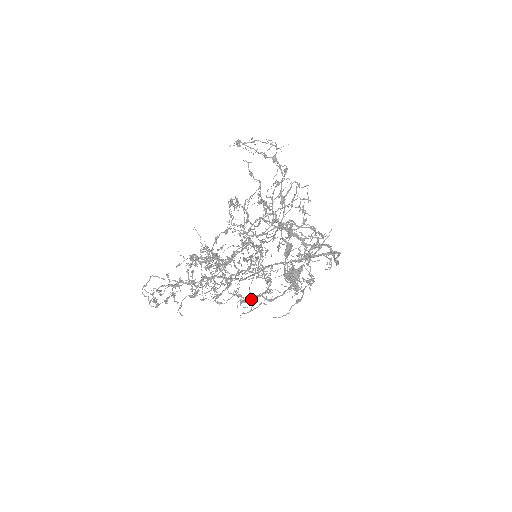
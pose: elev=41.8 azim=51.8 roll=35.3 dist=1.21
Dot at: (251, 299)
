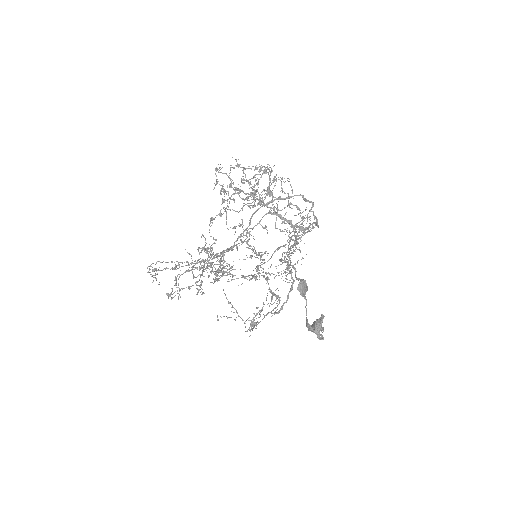
Dot at: occluded
